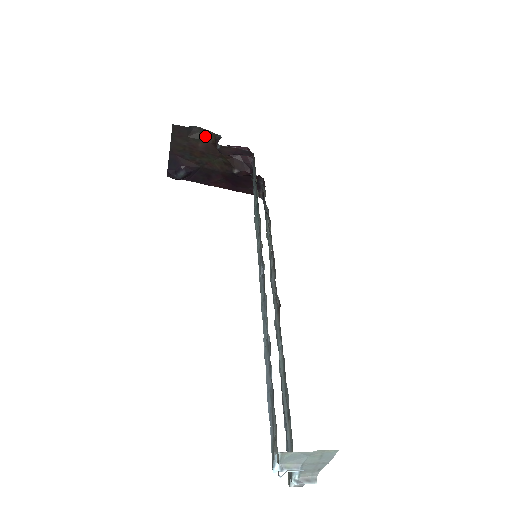
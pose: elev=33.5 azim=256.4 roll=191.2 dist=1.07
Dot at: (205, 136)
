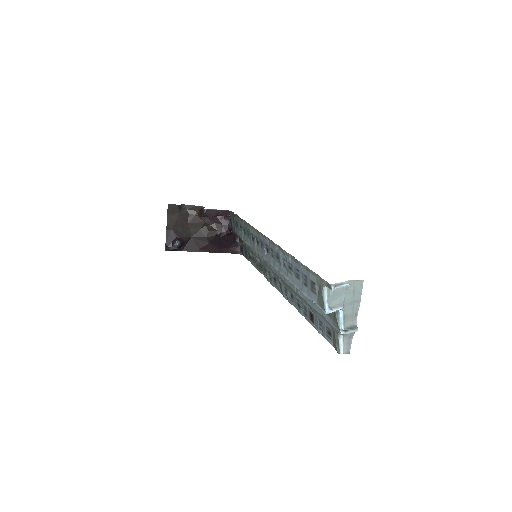
Dot at: (192, 211)
